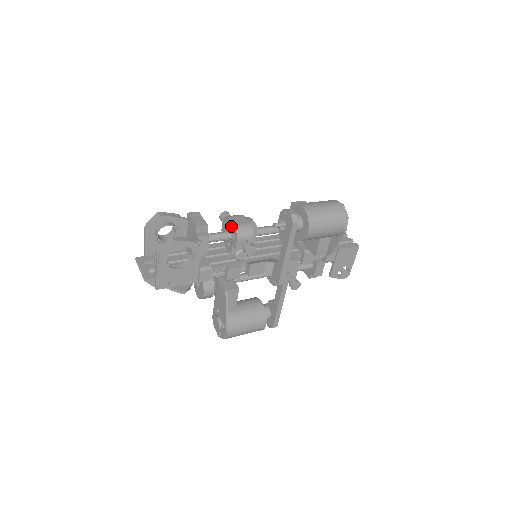
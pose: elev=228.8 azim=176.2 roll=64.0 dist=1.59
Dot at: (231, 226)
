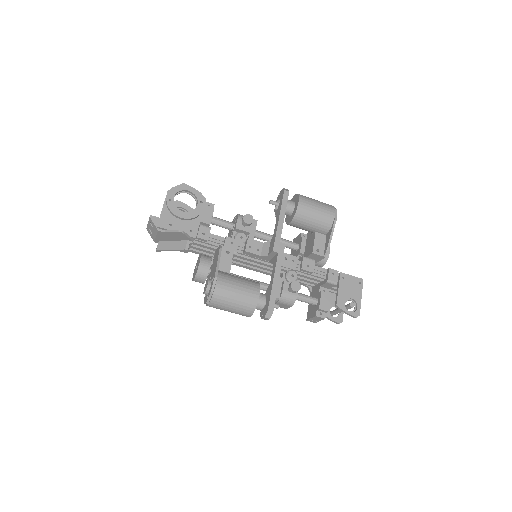
Dot at: occluded
